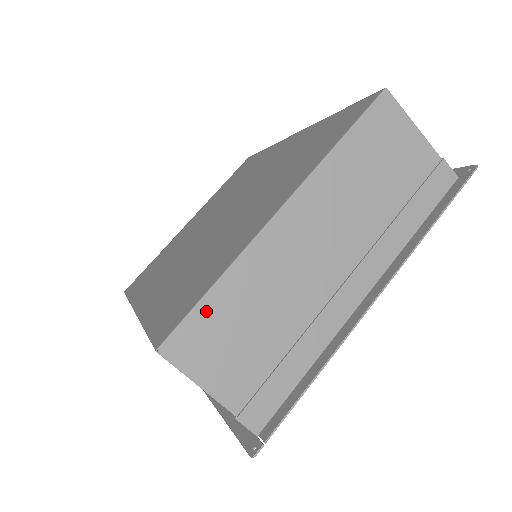
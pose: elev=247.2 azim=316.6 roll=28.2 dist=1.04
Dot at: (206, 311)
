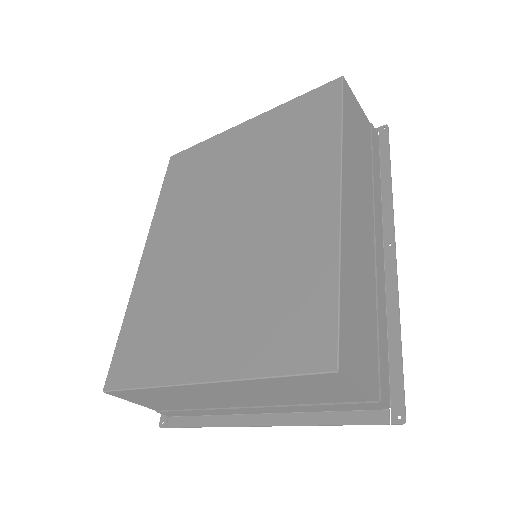
Dot at: (136, 392)
